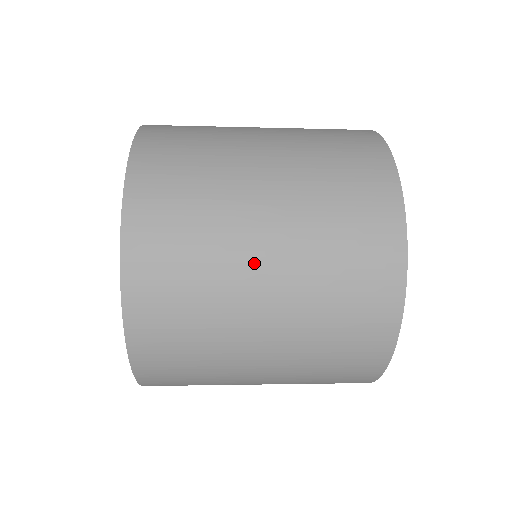
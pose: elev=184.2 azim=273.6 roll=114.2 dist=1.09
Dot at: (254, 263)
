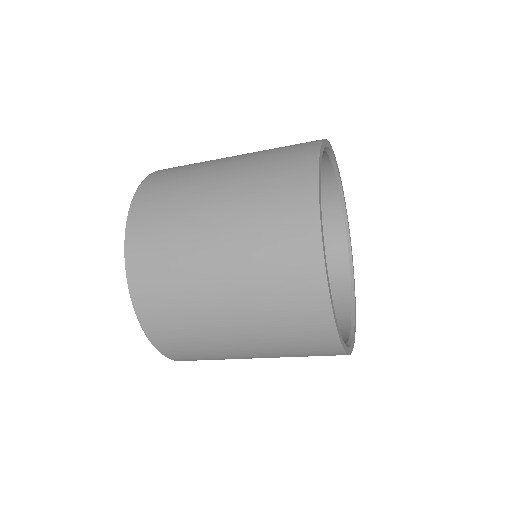
Dot at: (211, 279)
